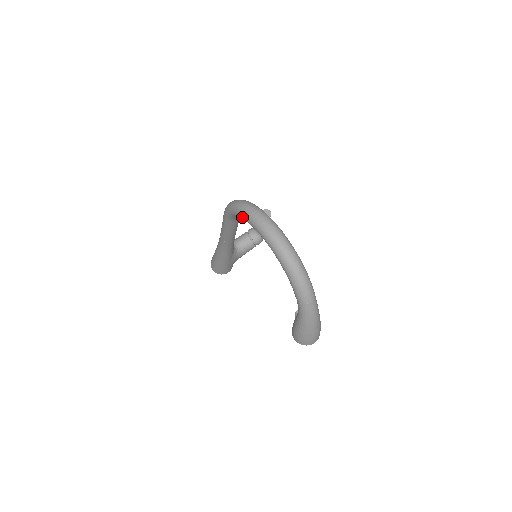
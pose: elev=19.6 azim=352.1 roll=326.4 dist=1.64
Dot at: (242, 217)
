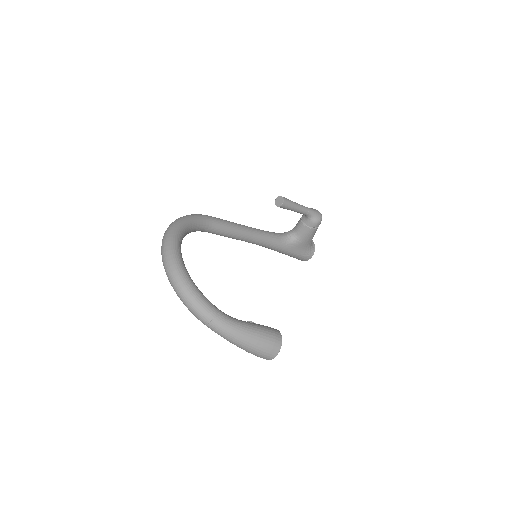
Dot at: occluded
